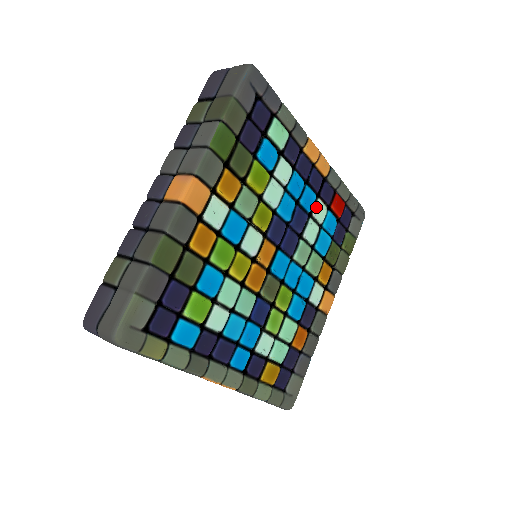
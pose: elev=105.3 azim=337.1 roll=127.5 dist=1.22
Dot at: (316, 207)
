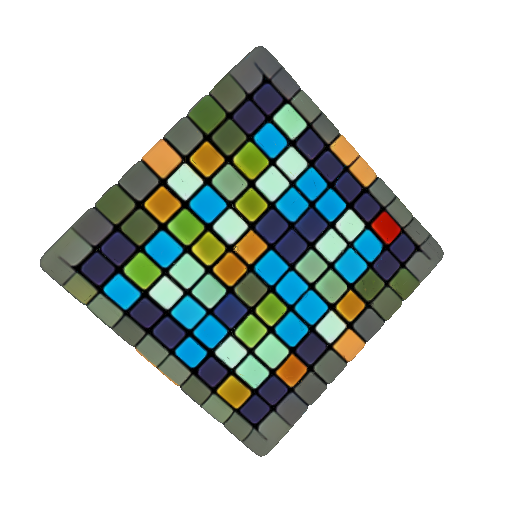
Dot at: (343, 218)
